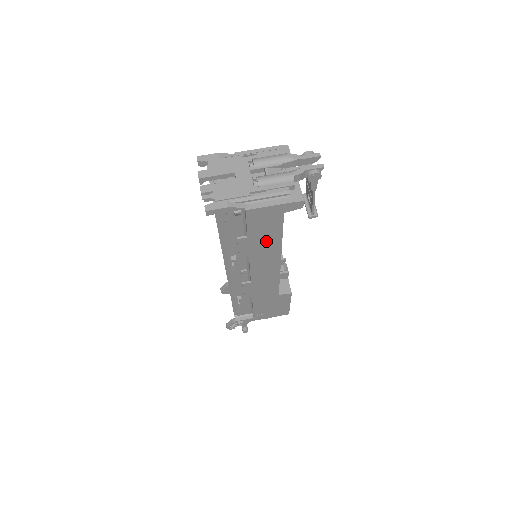
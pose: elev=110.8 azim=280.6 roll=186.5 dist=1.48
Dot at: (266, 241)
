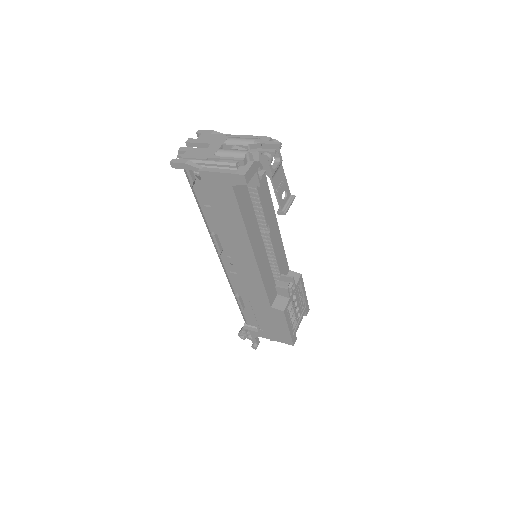
Dot at: (230, 219)
